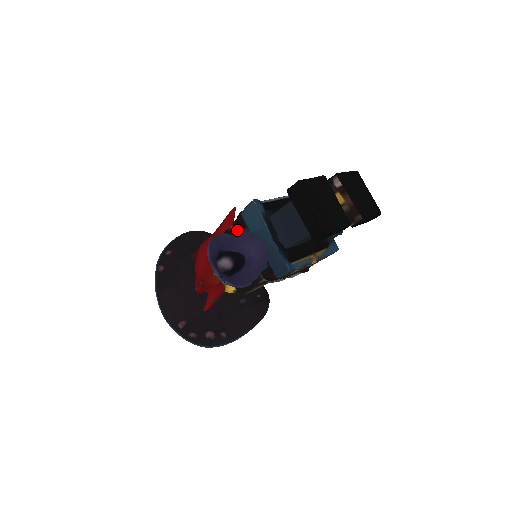
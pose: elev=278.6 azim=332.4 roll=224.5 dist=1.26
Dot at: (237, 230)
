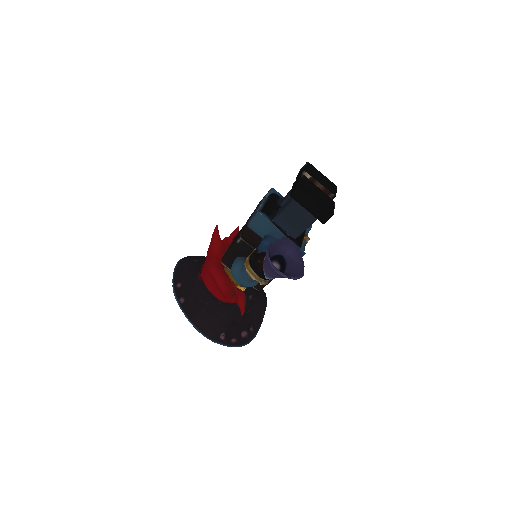
Dot at: (249, 240)
